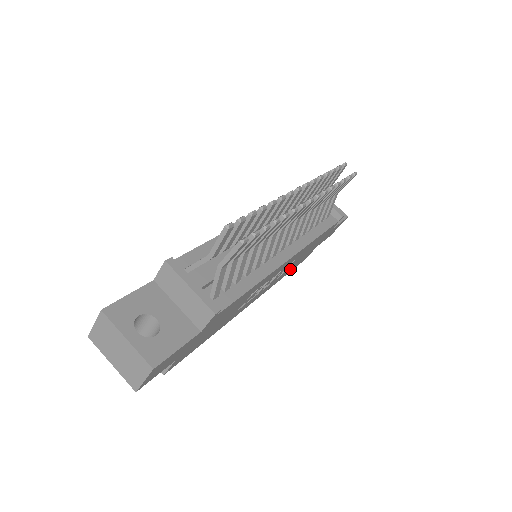
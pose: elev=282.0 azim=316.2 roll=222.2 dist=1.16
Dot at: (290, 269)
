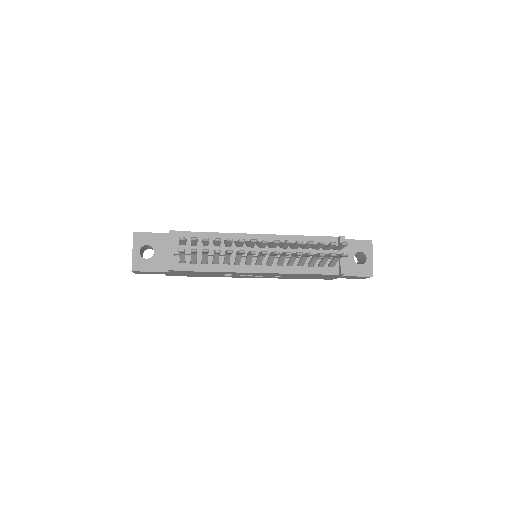
Dot at: (300, 278)
